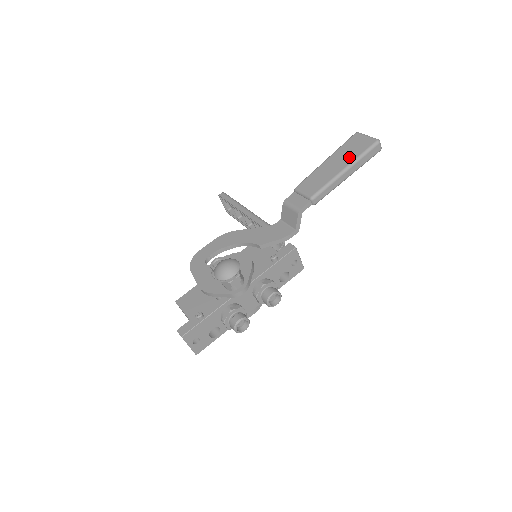
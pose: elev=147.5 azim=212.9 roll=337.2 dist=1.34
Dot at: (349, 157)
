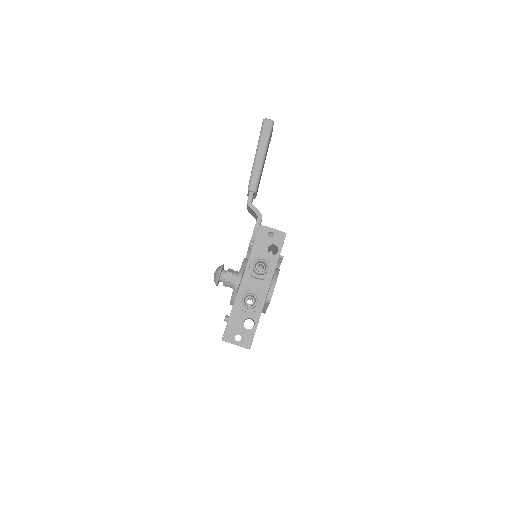
Dot at: occluded
